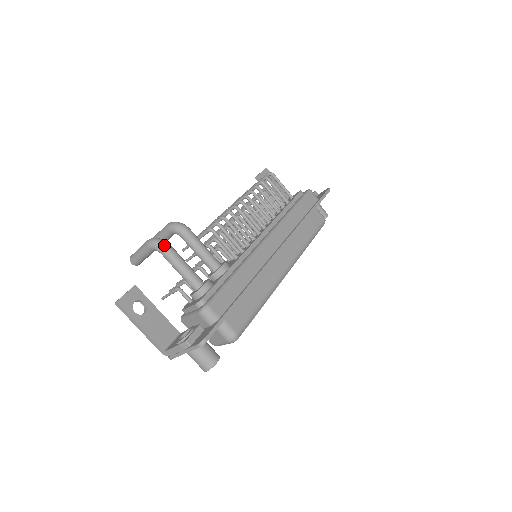
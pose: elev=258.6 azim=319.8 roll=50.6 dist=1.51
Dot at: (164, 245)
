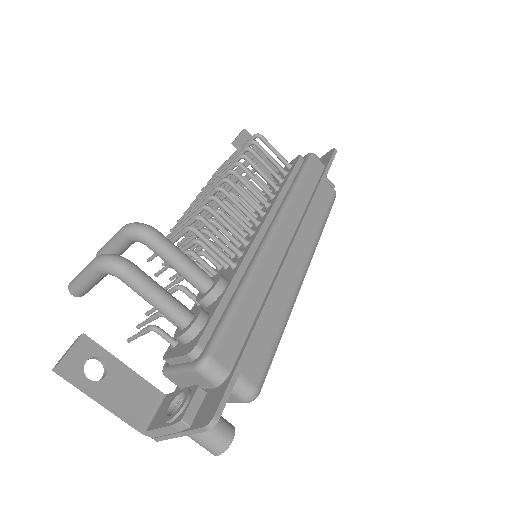
Dot at: (123, 265)
